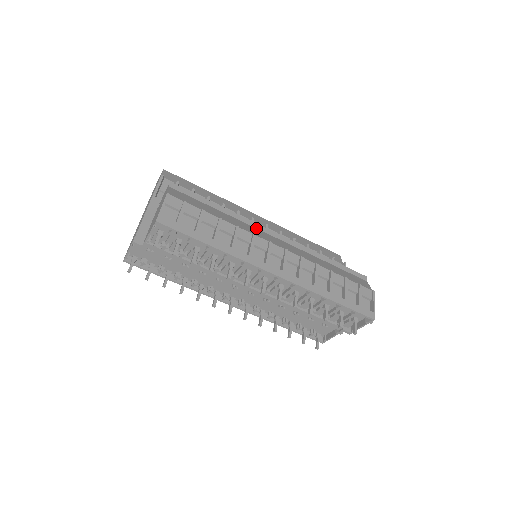
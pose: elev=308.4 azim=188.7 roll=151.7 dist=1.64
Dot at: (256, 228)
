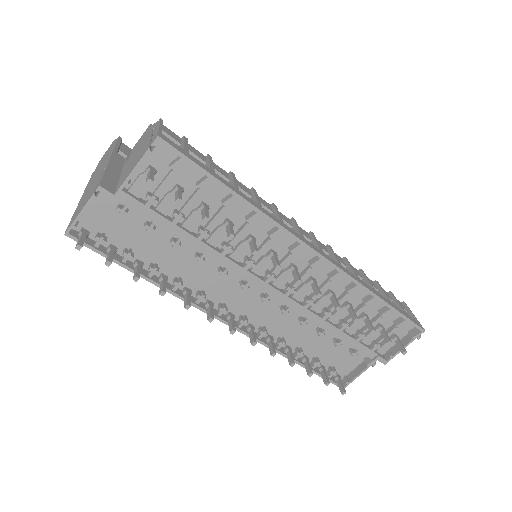
Dot at: occluded
